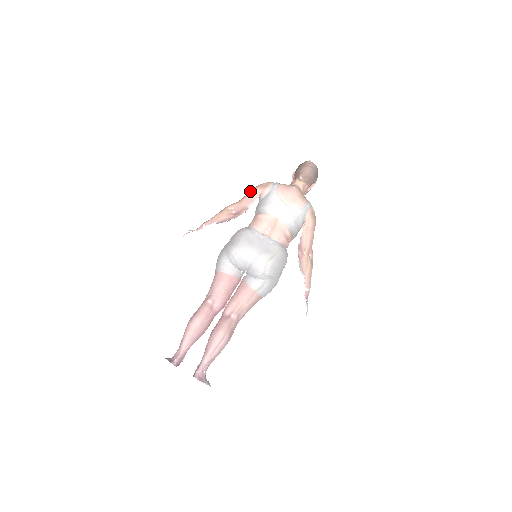
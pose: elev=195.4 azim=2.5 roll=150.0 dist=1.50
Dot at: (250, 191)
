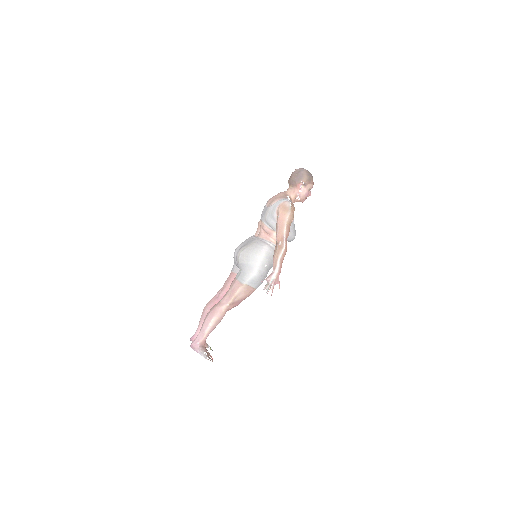
Dot at: occluded
